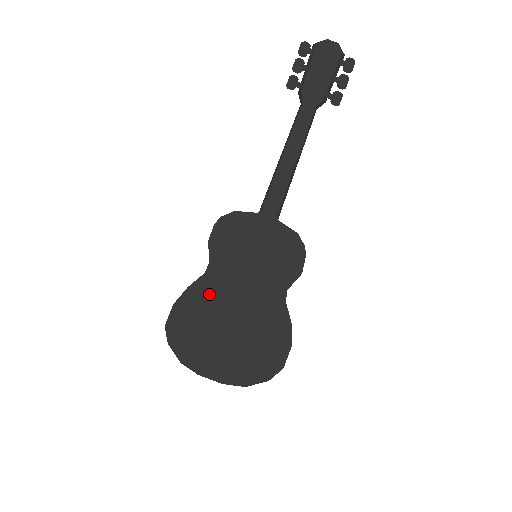
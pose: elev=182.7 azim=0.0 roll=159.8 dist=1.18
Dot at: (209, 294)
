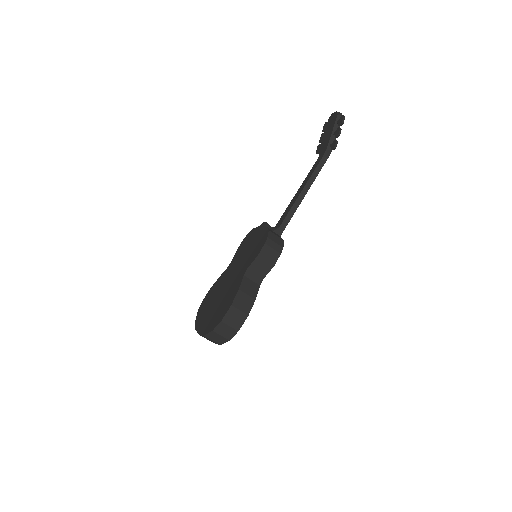
Dot at: (222, 279)
